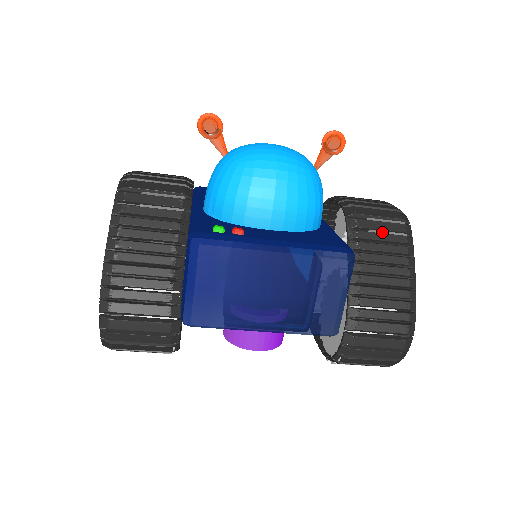
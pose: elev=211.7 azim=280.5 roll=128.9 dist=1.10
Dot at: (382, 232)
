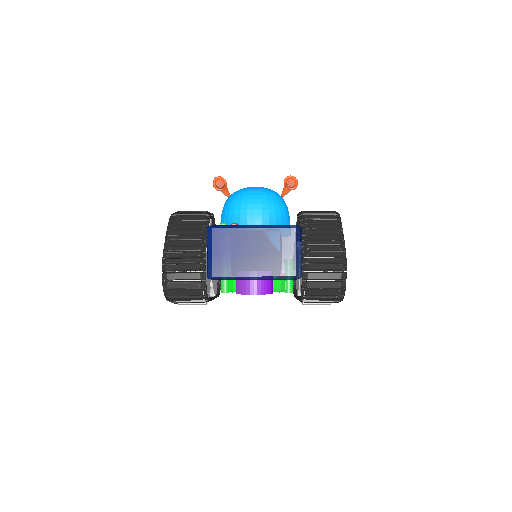
Dot at: (321, 220)
